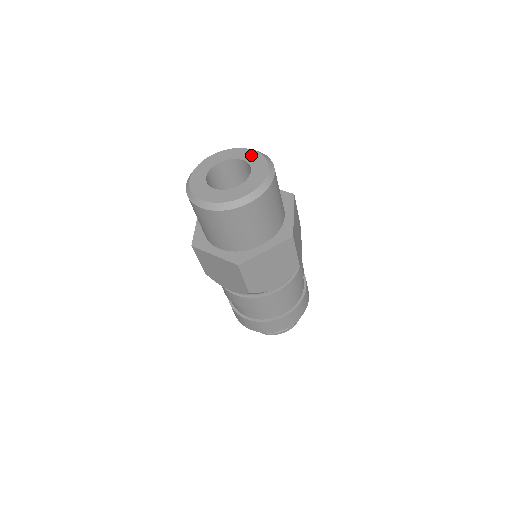
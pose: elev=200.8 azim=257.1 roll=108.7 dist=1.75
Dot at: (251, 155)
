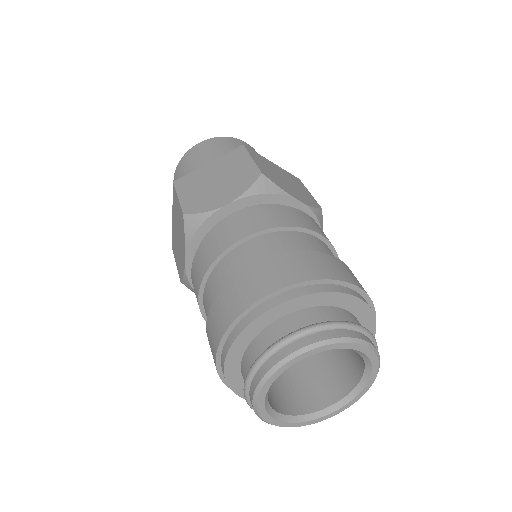
Dot at: occluded
